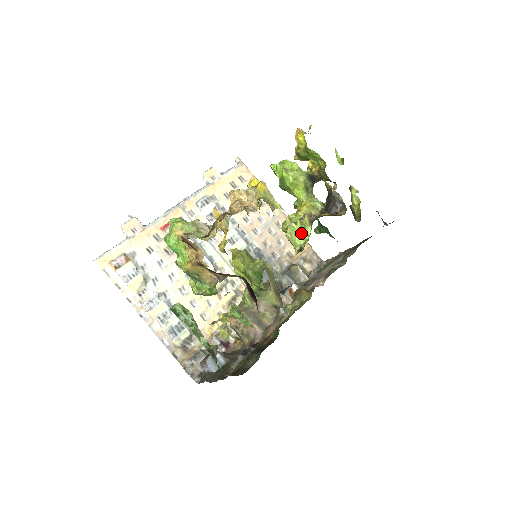
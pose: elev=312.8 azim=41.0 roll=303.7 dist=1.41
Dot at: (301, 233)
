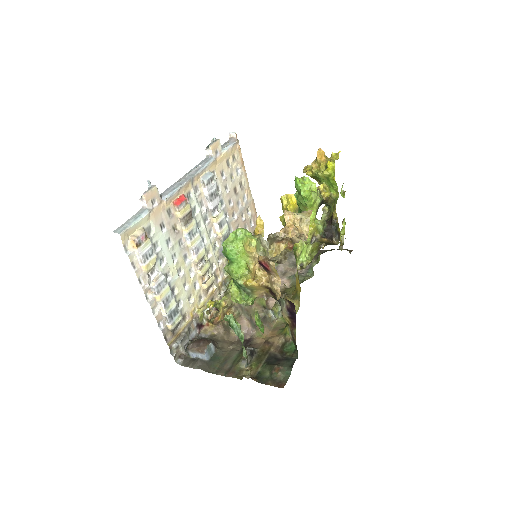
Dot at: (306, 251)
